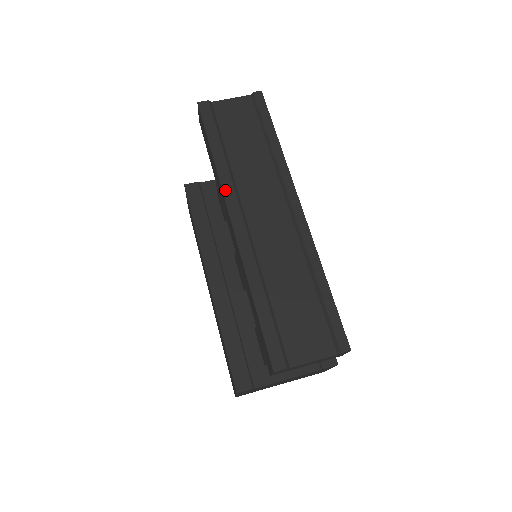
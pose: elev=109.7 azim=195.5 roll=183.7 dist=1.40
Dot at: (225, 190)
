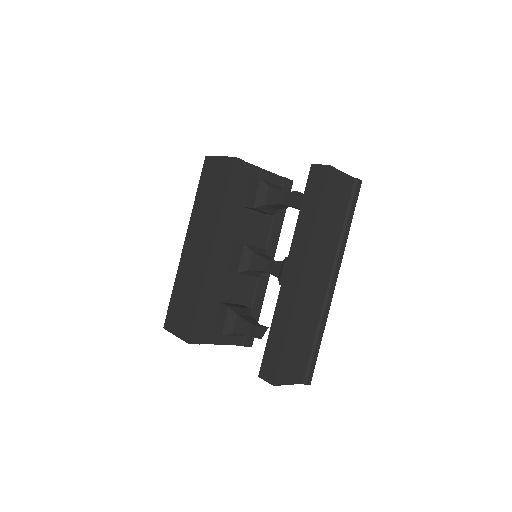
Dot at: (310, 250)
